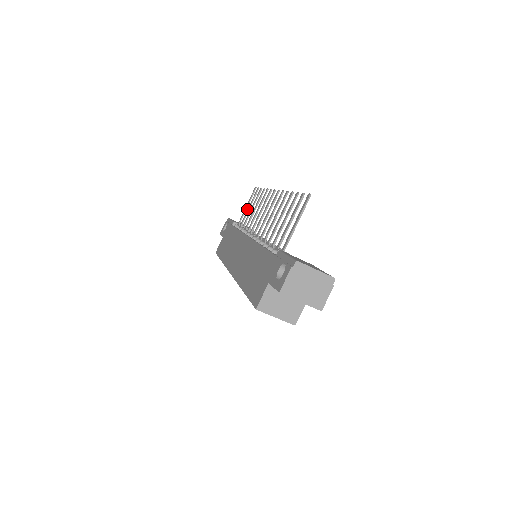
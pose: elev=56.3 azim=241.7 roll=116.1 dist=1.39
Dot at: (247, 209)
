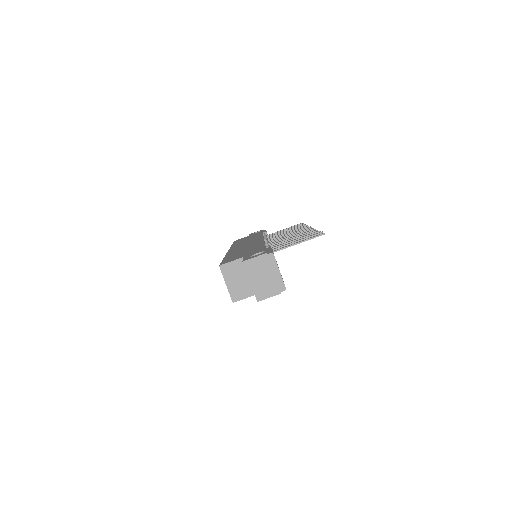
Dot at: occluded
